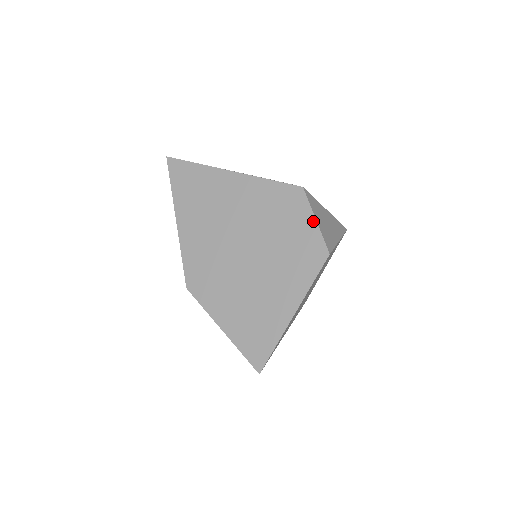
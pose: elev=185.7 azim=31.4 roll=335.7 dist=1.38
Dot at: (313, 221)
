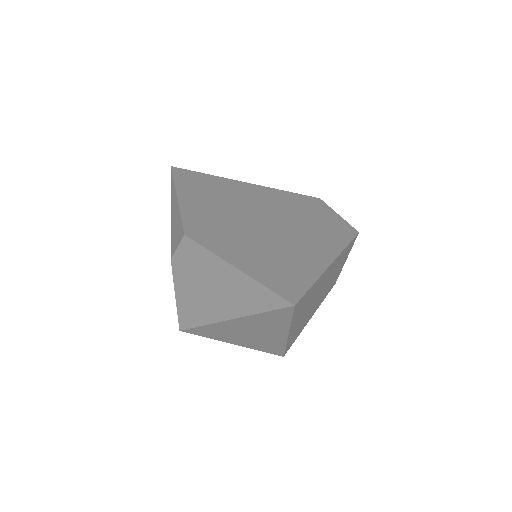
Dot at: (335, 214)
